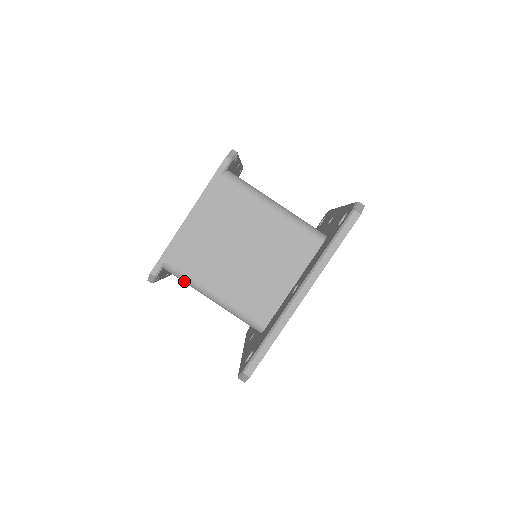
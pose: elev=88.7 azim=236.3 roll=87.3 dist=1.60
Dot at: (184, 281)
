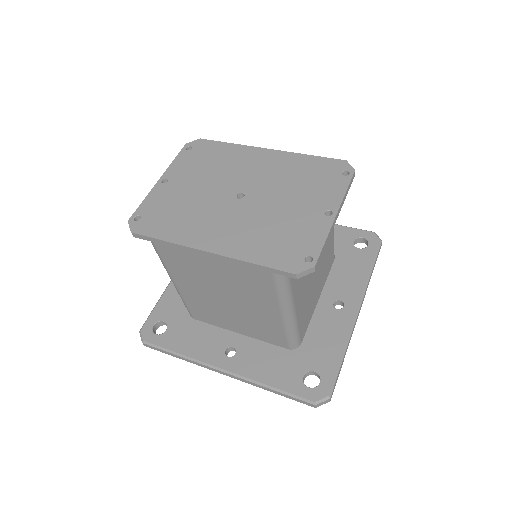
Dot at: occluded
